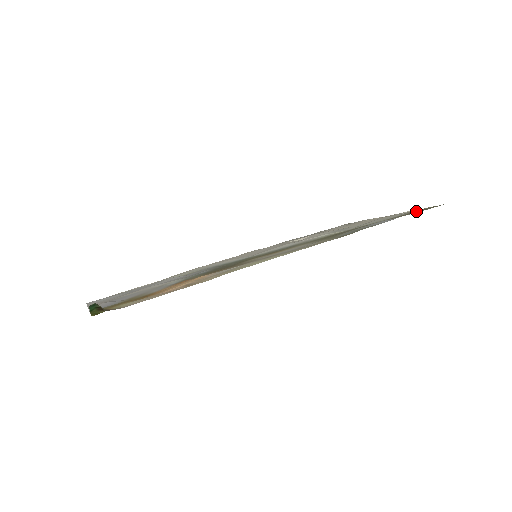
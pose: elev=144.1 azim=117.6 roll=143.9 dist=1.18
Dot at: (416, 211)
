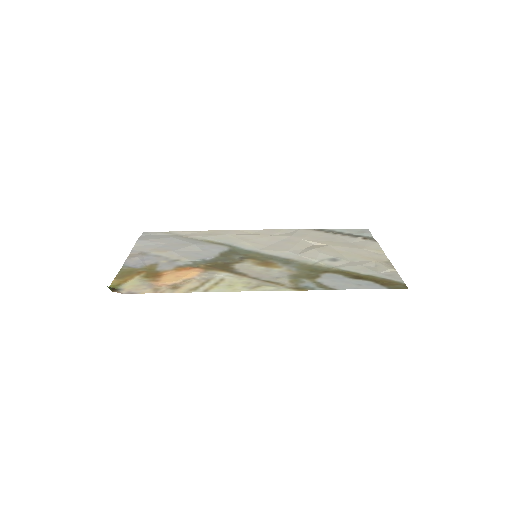
Dot at: (388, 280)
